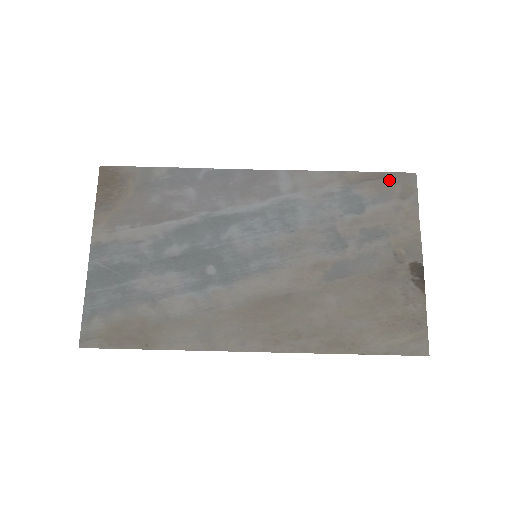
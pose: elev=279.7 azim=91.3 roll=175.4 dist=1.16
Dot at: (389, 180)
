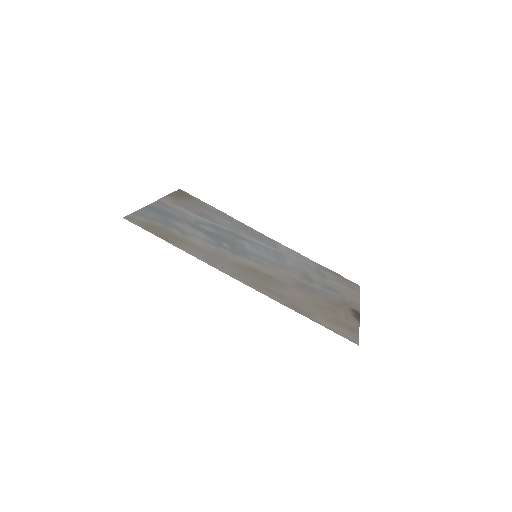
Dot at: (344, 279)
